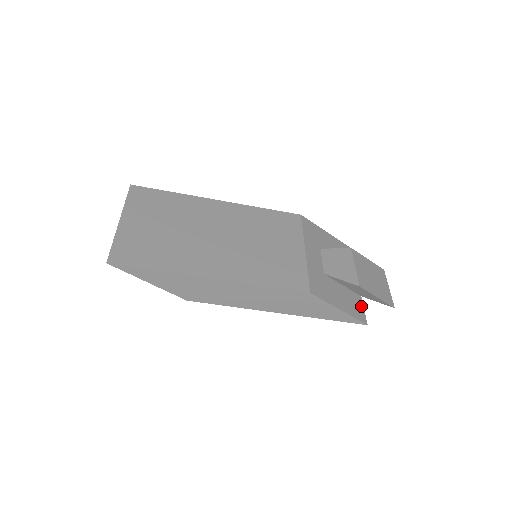
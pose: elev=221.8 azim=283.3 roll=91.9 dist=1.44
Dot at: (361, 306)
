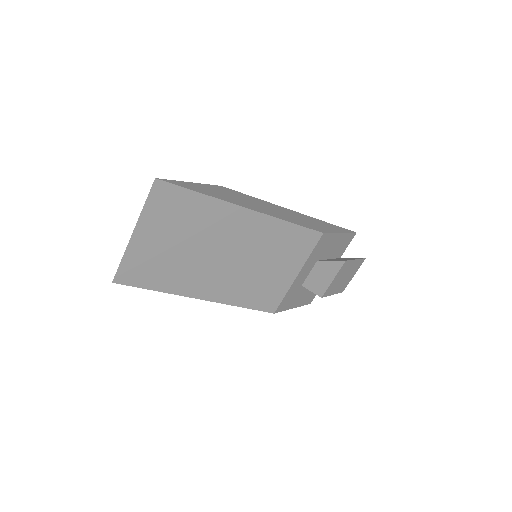
Dot at: occluded
